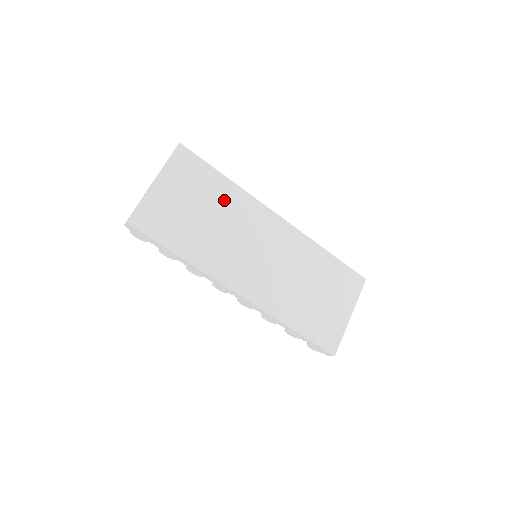
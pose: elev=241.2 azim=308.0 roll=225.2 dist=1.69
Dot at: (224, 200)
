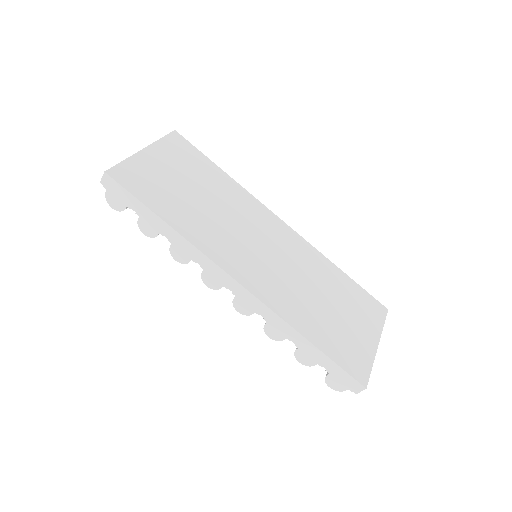
Dot at: (220, 188)
